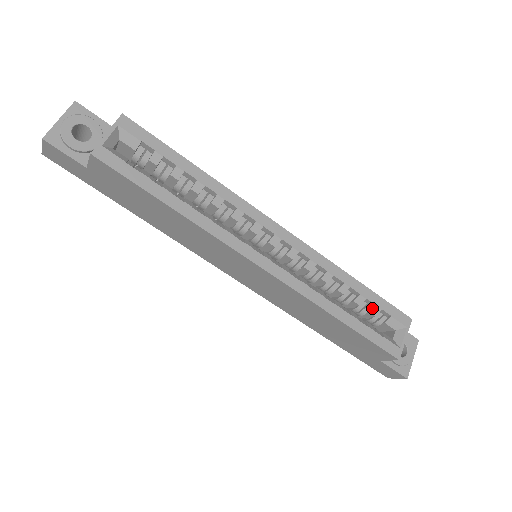
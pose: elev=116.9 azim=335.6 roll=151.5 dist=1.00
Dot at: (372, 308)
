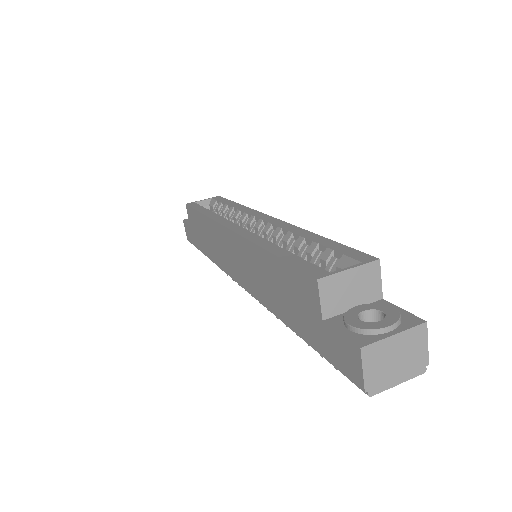
Dot at: (324, 253)
